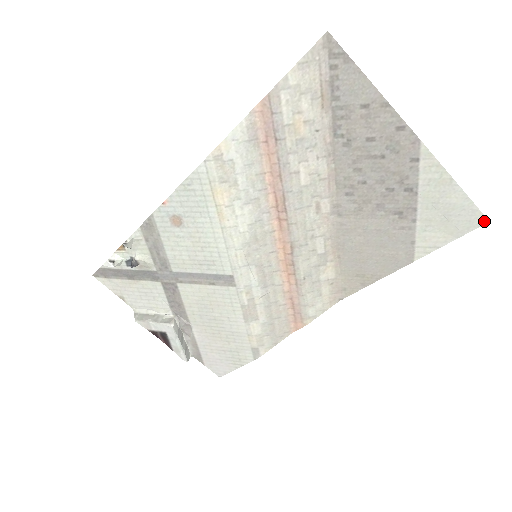
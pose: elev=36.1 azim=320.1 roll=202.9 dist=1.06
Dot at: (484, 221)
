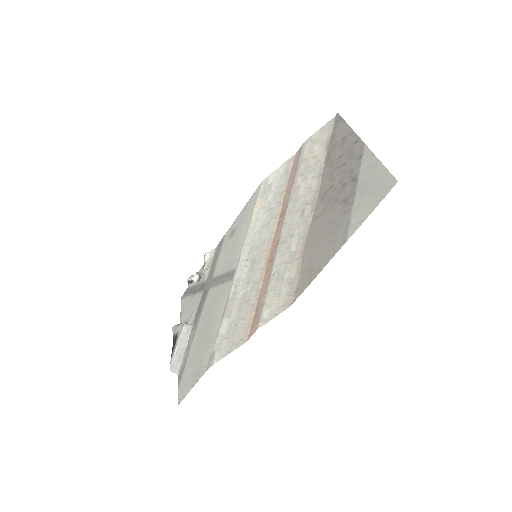
Dot at: (394, 183)
